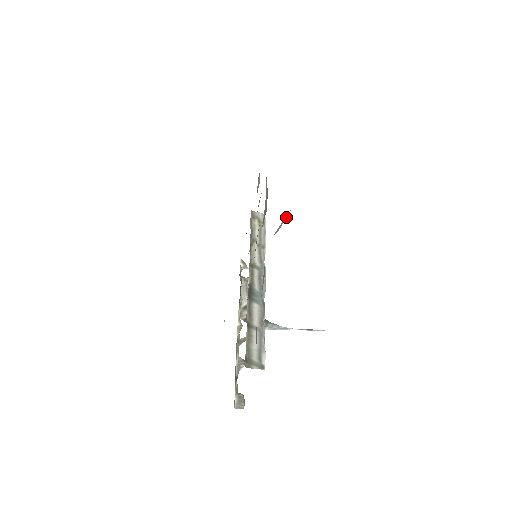
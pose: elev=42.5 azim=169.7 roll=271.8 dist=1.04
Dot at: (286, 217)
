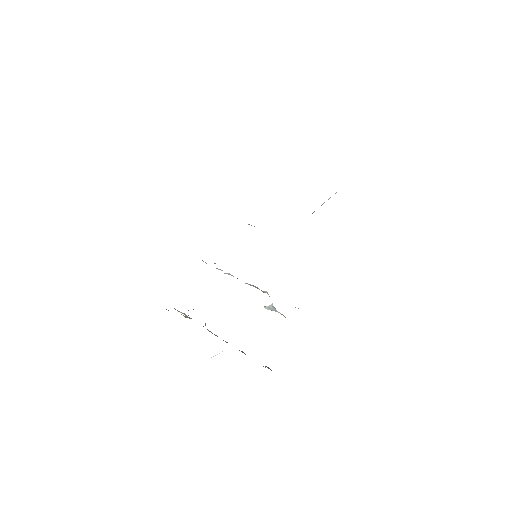
Dot at: occluded
